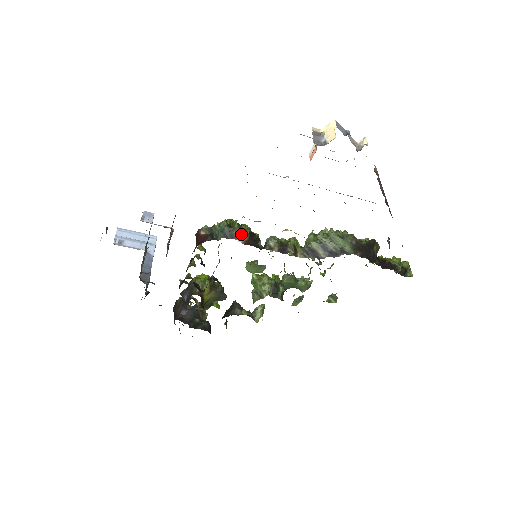
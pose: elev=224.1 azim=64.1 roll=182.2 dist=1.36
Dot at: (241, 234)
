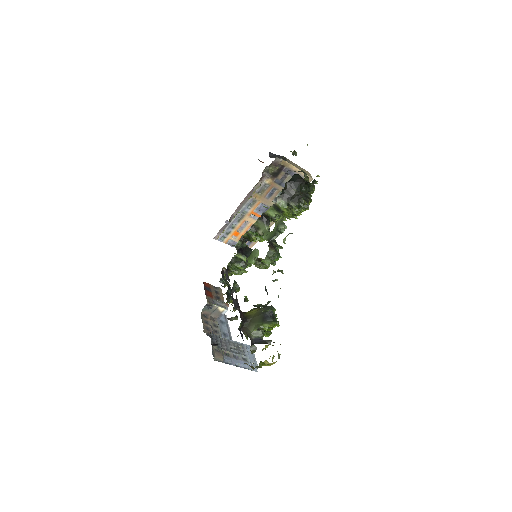
Dot at: occluded
